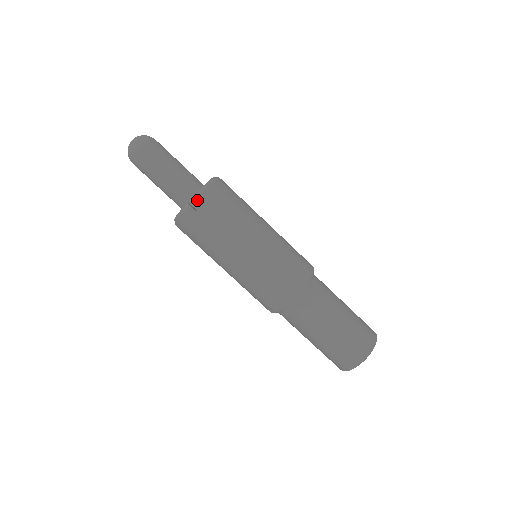
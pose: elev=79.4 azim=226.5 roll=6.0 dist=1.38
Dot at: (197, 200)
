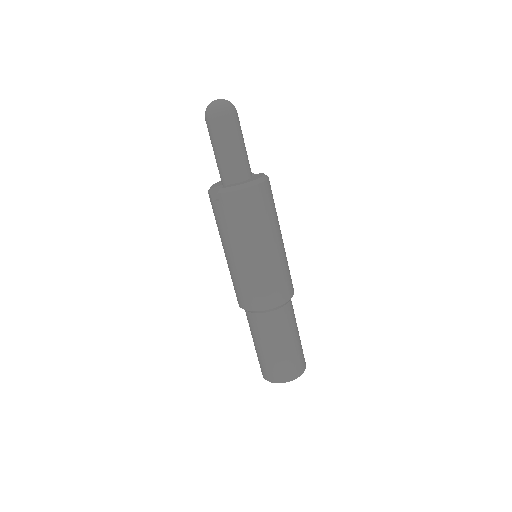
Dot at: occluded
